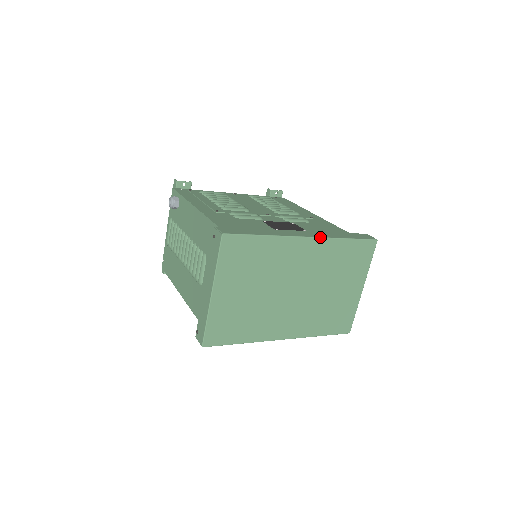
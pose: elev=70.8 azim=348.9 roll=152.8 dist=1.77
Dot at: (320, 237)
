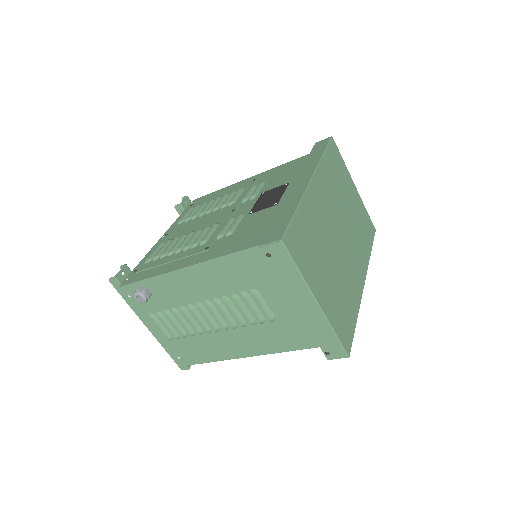
Dot at: (315, 170)
